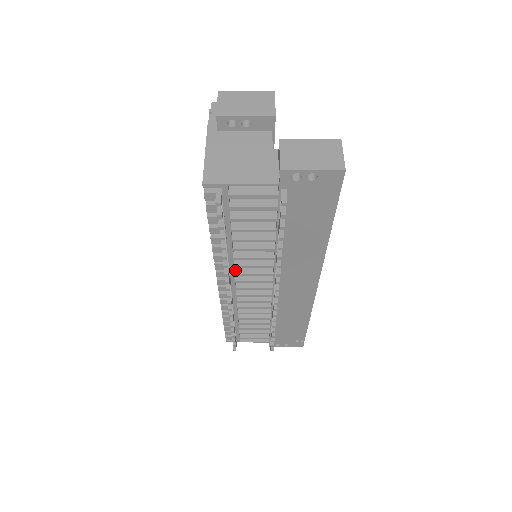
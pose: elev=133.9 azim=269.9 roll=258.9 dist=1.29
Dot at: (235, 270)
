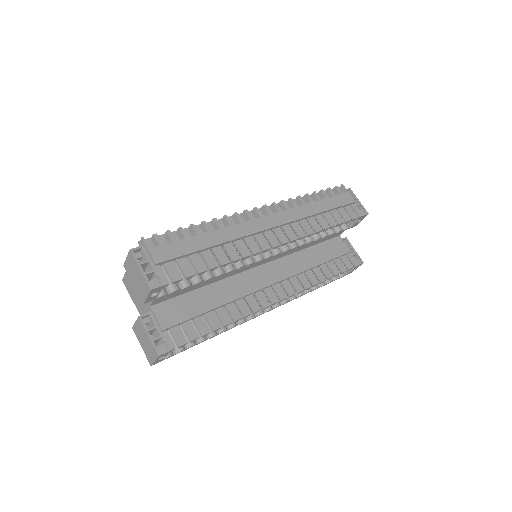
Dot at: occluded
